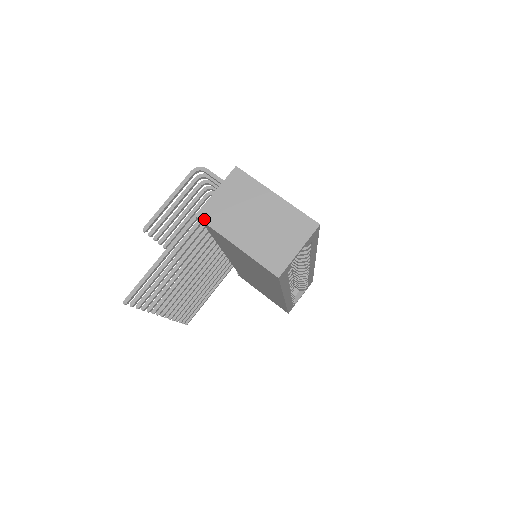
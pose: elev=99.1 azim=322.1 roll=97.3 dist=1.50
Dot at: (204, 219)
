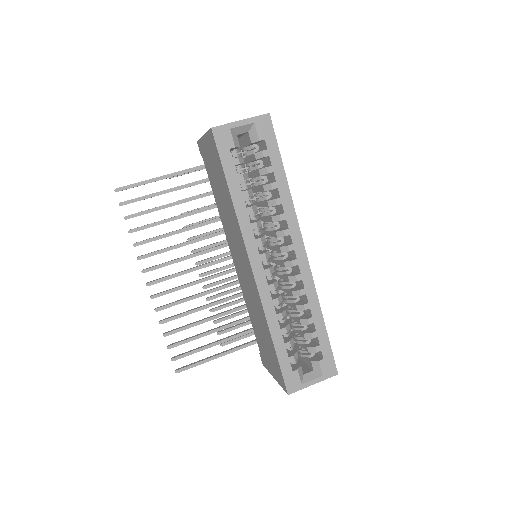
Dot at: occluded
